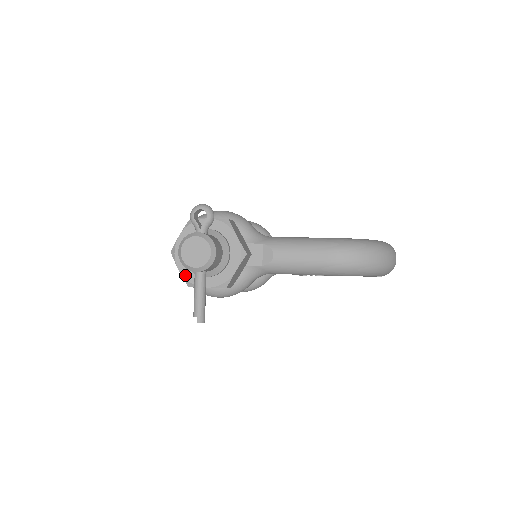
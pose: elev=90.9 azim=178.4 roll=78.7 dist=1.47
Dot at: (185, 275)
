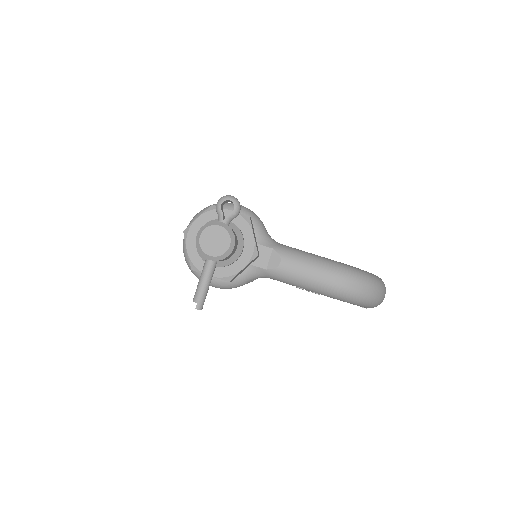
Dot at: (192, 258)
